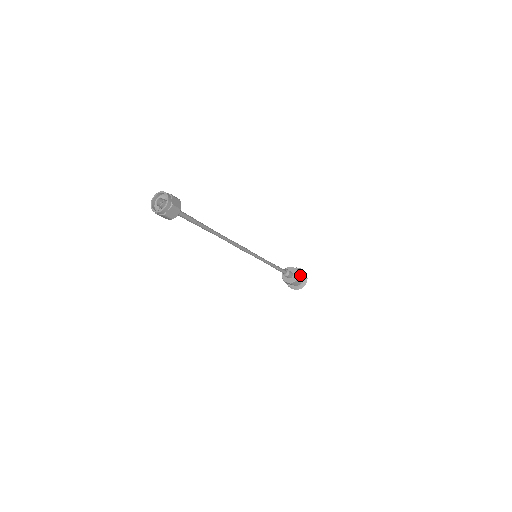
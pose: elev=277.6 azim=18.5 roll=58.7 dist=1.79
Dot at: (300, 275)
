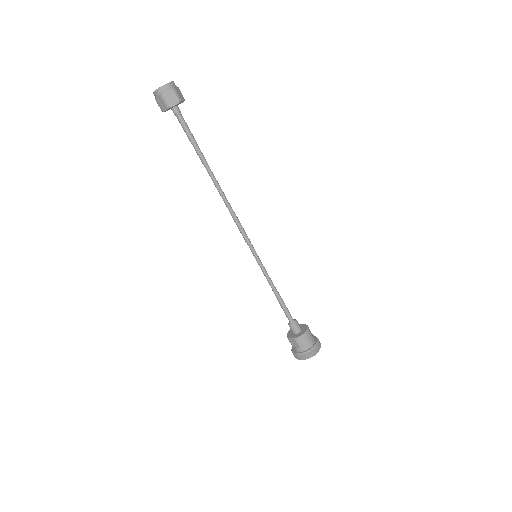
Dot at: (311, 335)
